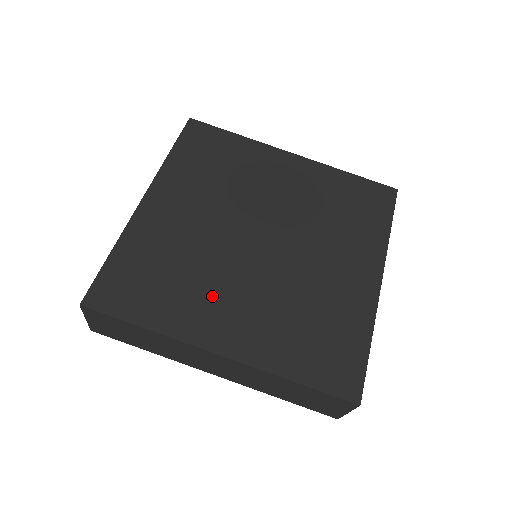
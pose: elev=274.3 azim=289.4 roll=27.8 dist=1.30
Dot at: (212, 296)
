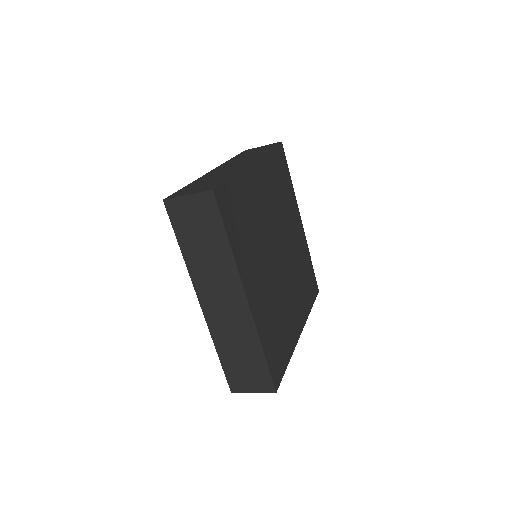
Dot at: (256, 261)
